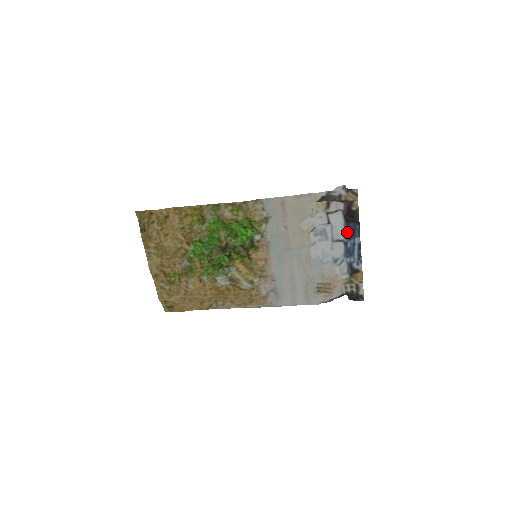
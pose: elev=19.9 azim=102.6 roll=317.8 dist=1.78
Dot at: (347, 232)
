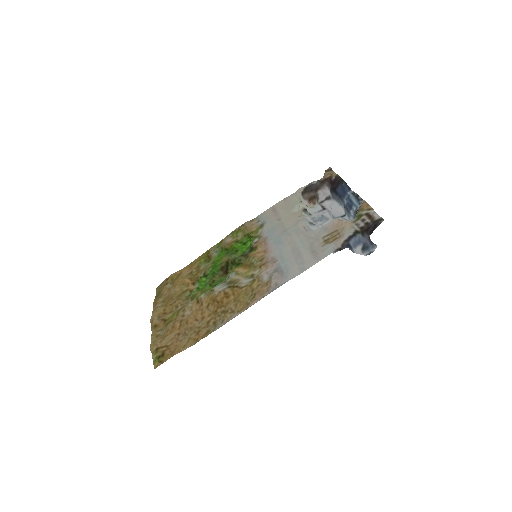
Dot at: (341, 200)
